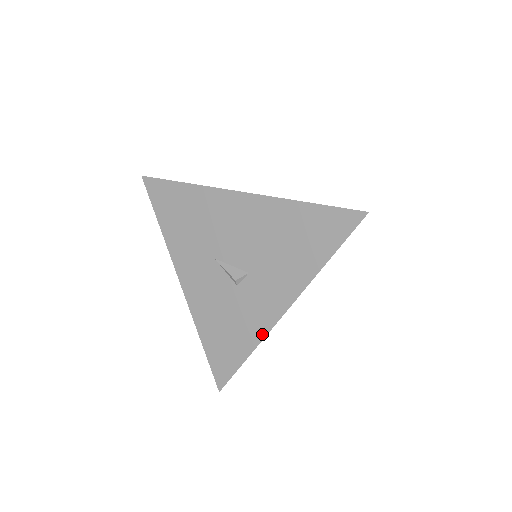
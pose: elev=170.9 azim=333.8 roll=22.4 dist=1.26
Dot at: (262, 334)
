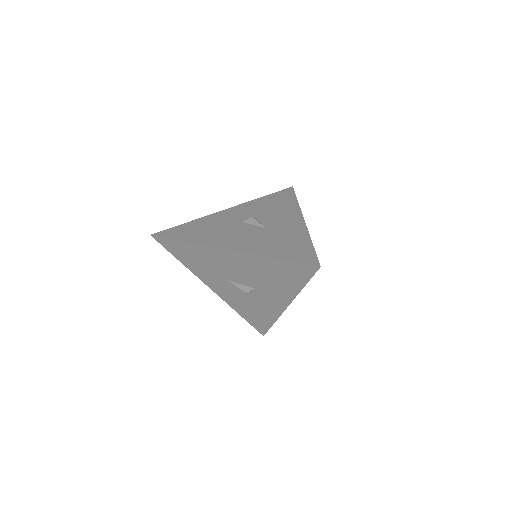
Dot at: (277, 315)
